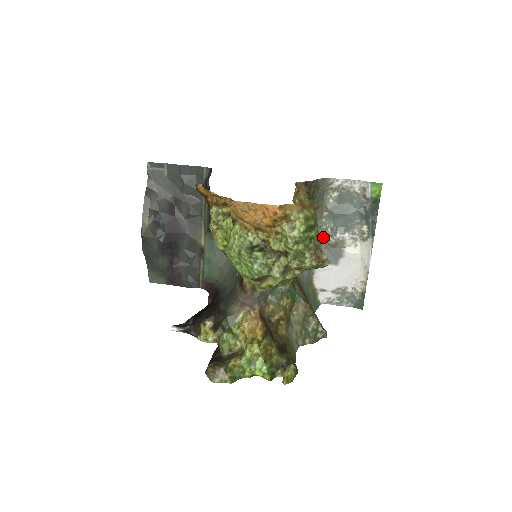
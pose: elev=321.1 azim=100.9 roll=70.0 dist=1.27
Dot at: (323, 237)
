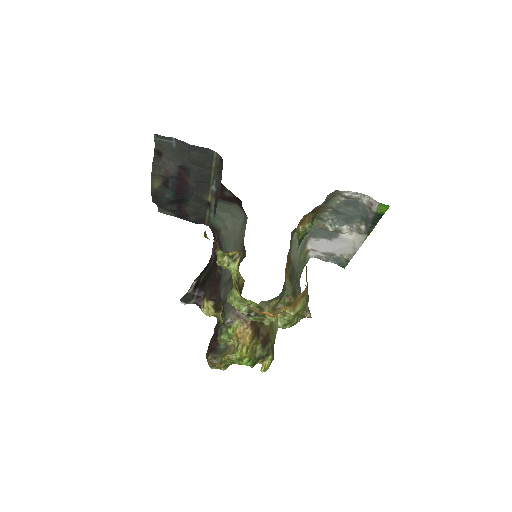
Dot at: (323, 224)
